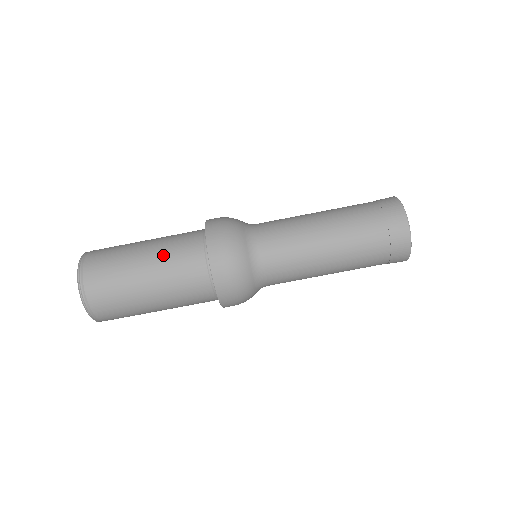
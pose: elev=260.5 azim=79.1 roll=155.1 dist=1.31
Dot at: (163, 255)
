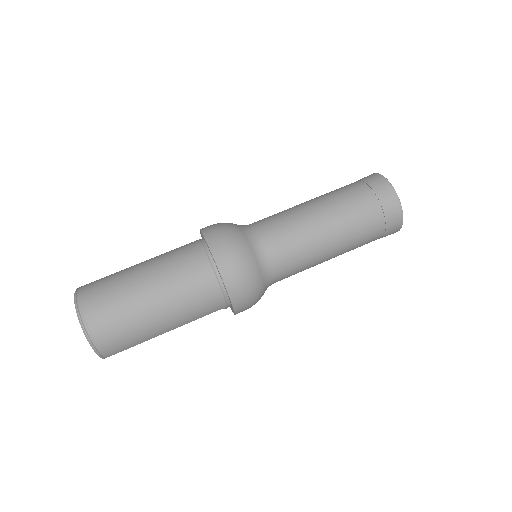
Dot at: occluded
